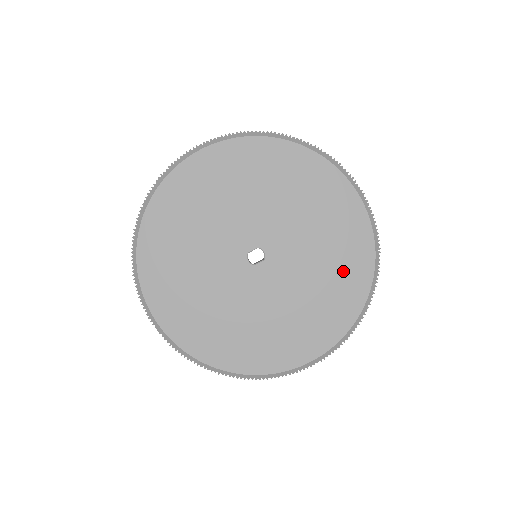
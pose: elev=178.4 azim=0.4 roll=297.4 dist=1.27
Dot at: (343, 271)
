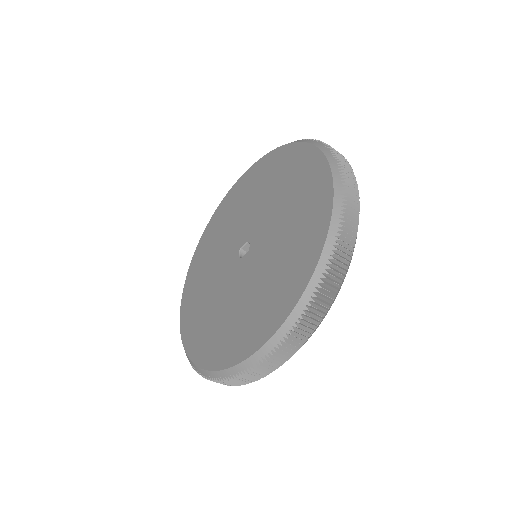
Dot at: (299, 245)
